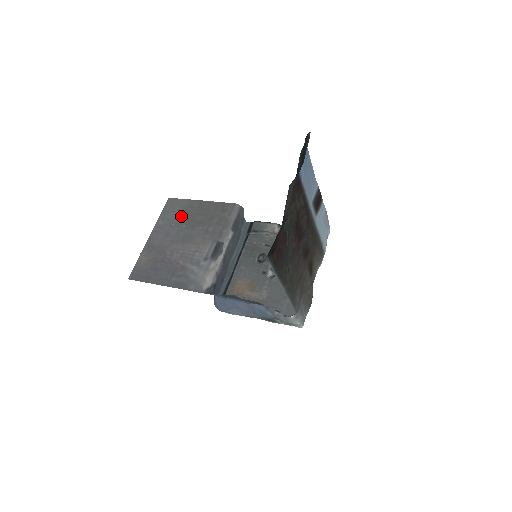
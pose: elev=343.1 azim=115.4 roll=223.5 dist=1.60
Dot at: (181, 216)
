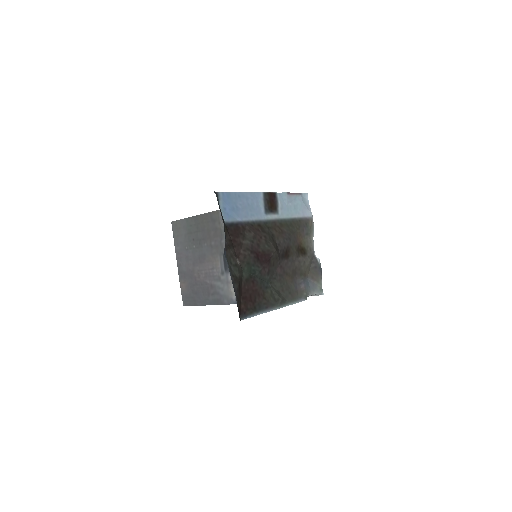
Dot at: (188, 237)
